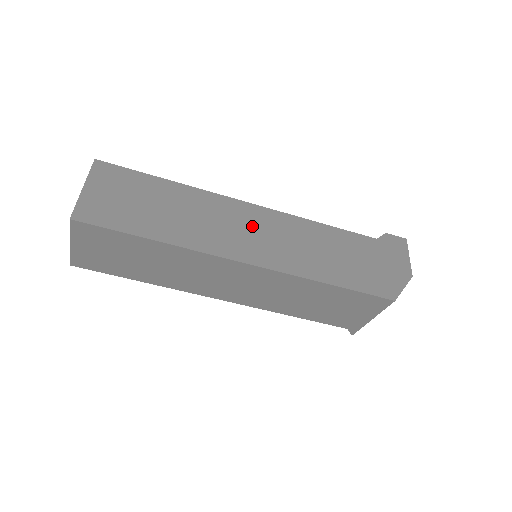
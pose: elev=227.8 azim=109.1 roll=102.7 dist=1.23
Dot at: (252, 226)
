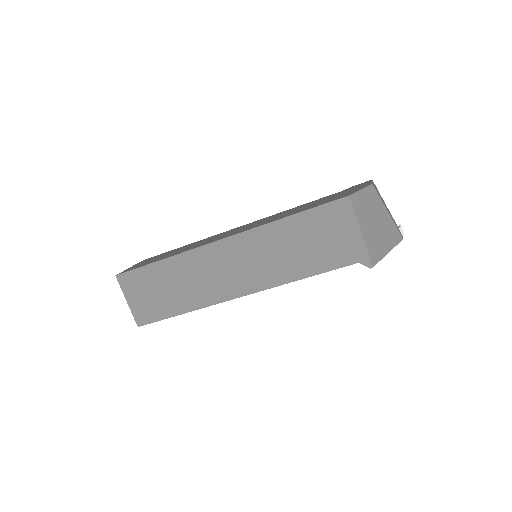
Dot at: occluded
